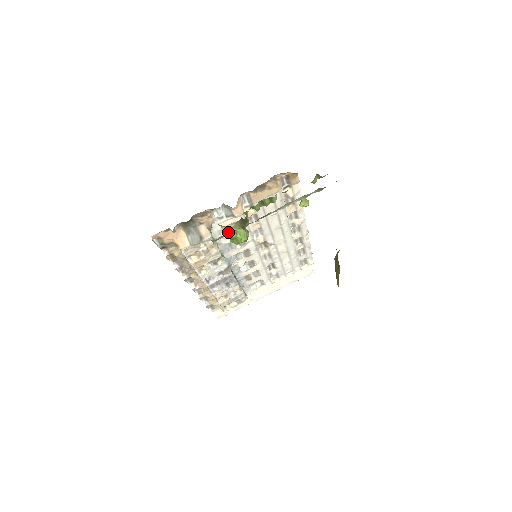
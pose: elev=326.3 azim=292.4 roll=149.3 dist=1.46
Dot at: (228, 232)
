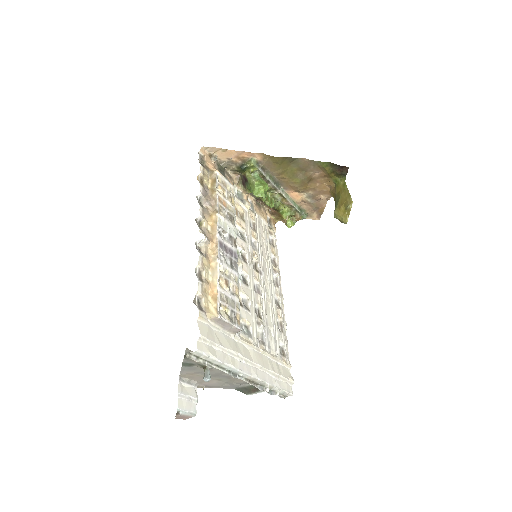
Dot at: (256, 178)
